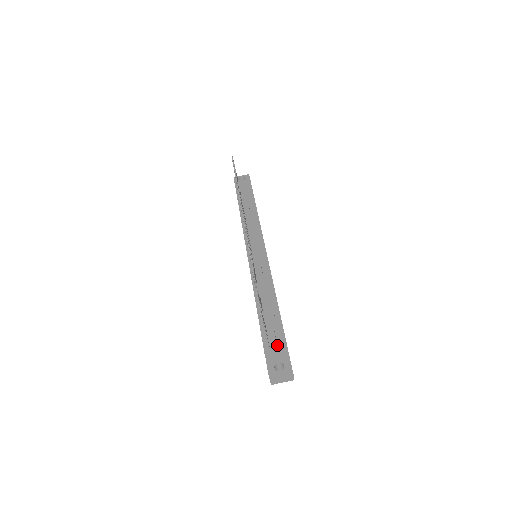
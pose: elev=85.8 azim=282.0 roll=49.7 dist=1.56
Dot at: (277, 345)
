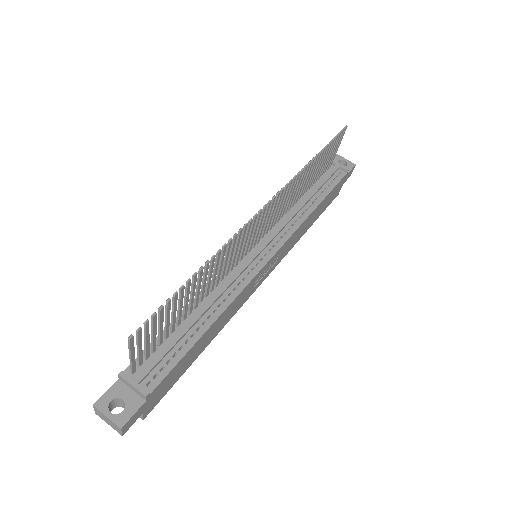
Dot at: (144, 379)
